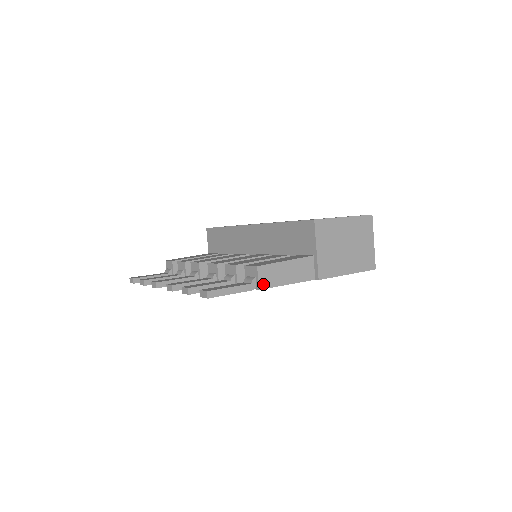
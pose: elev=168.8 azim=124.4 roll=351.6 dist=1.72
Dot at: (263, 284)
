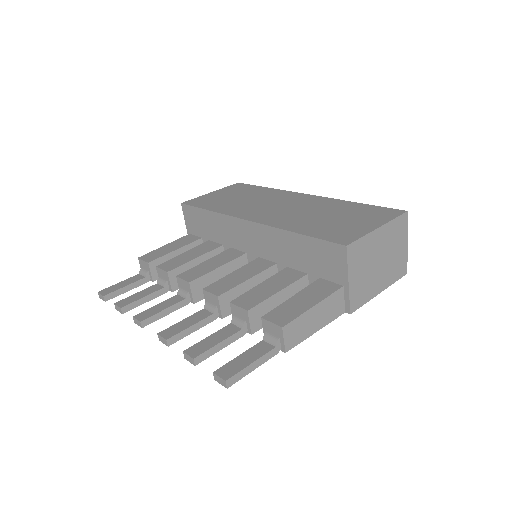
Dot at: (289, 344)
